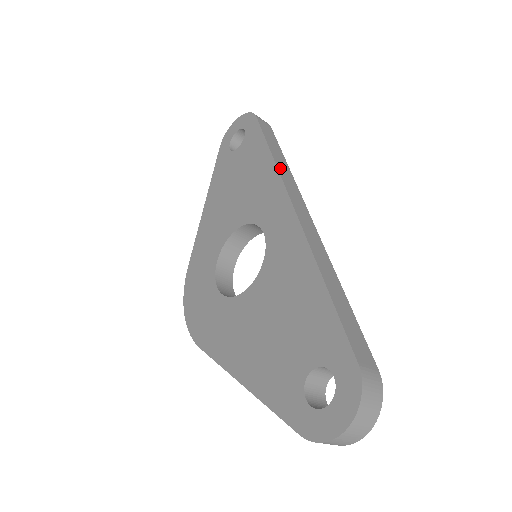
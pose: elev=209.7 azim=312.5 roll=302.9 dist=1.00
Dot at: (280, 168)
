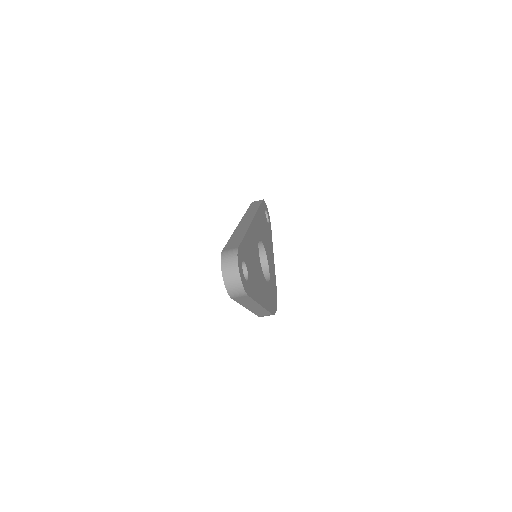
Dot at: occluded
